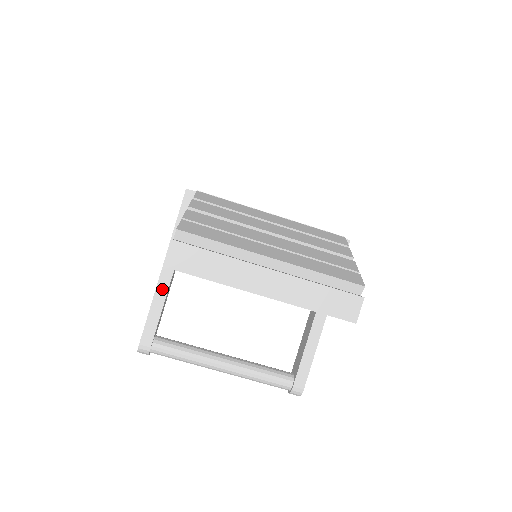
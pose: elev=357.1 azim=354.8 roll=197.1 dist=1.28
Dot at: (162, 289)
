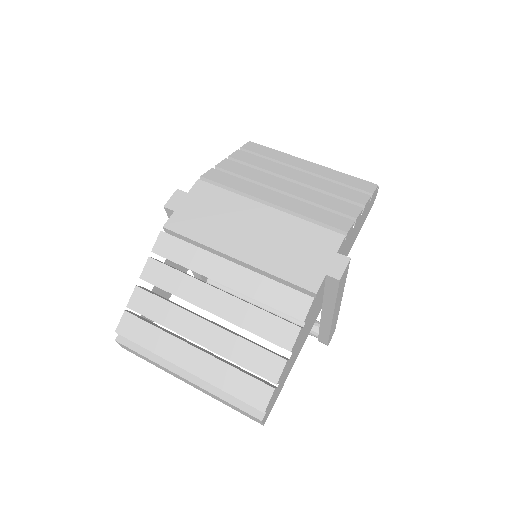
Dot at: occluded
